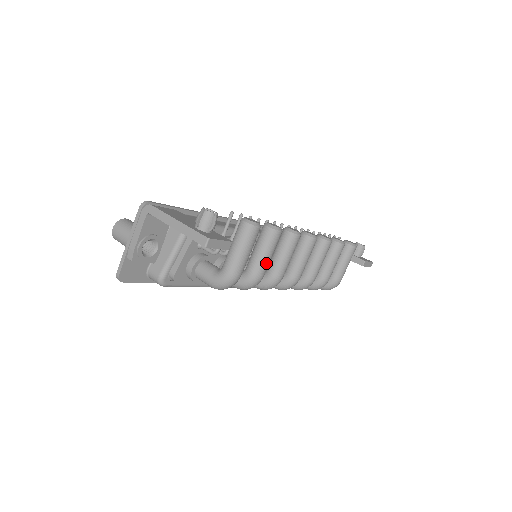
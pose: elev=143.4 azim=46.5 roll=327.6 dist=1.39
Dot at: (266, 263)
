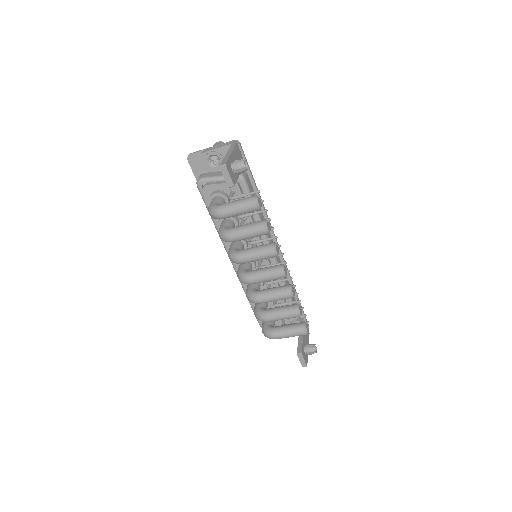
Dot at: (241, 235)
